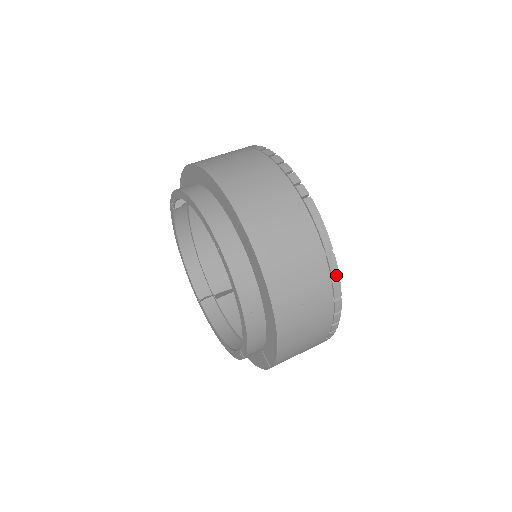
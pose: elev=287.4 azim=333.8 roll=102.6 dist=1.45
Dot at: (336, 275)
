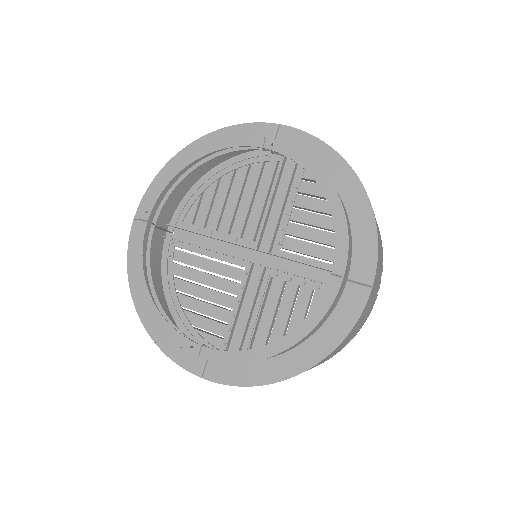
Dot at: occluded
